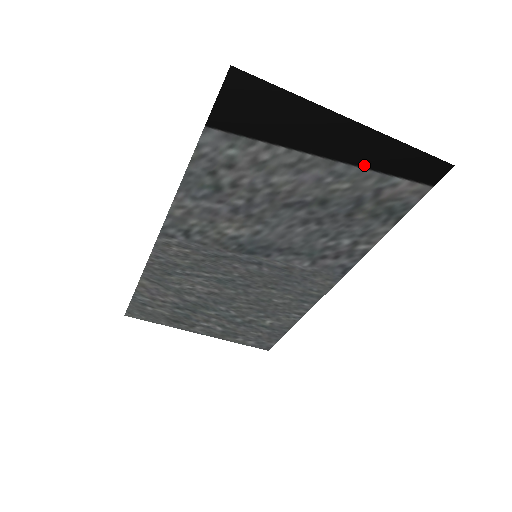
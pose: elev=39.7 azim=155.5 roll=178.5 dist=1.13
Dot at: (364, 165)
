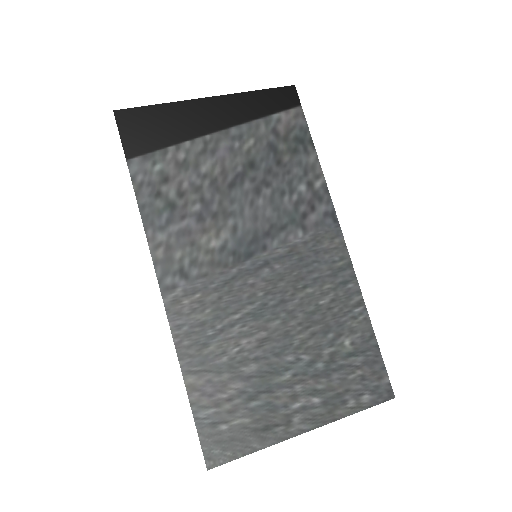
Dot at: (246, 120)
